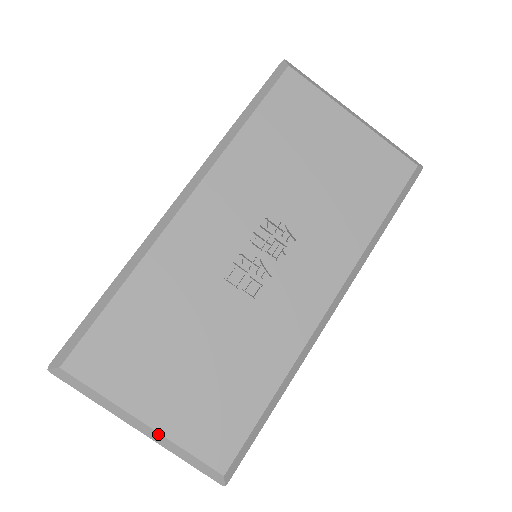
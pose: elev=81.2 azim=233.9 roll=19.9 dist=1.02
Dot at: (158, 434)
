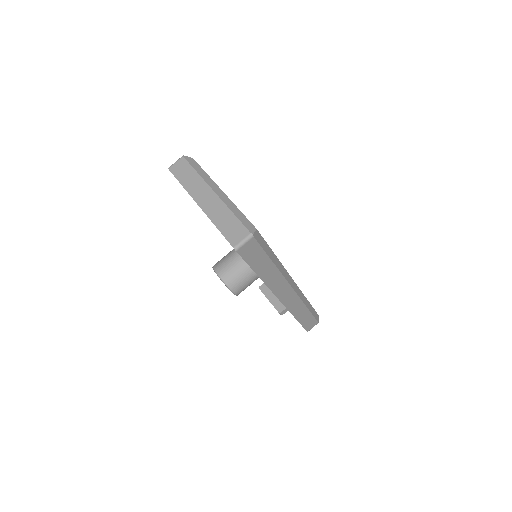
Dot at: (227, 198)
